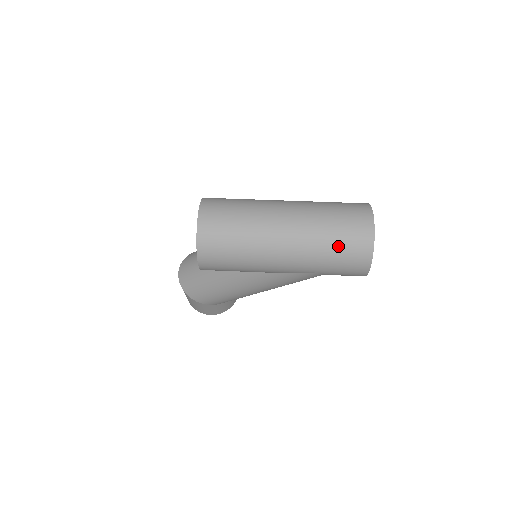
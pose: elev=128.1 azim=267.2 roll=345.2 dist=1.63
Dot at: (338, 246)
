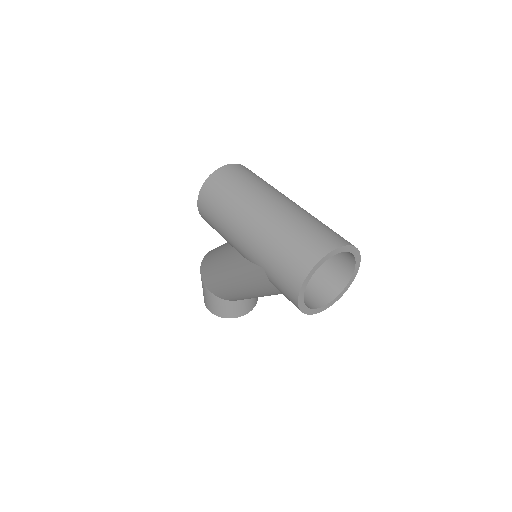
Dot at: (288, 245)
